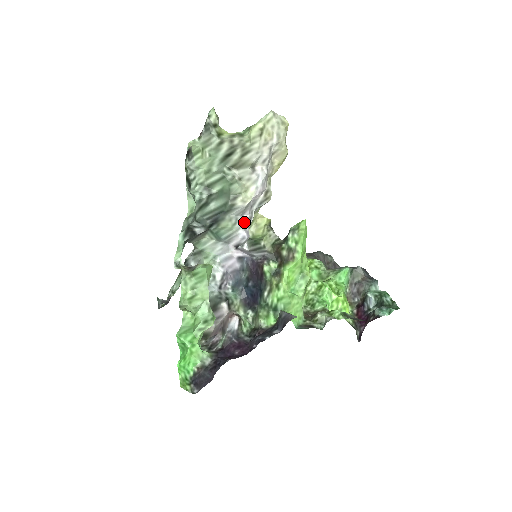
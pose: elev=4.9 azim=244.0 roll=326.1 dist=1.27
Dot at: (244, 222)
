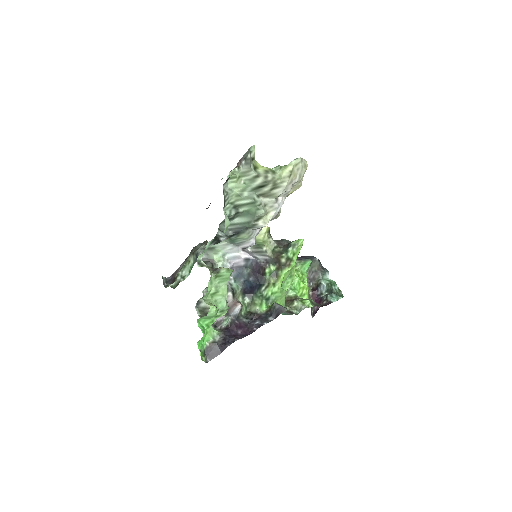
Dot at: (256, 233)
